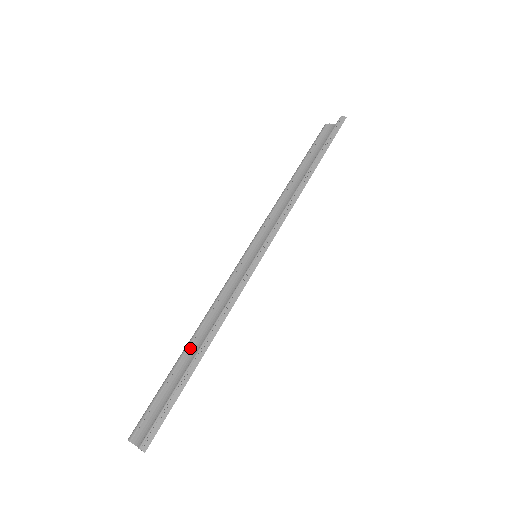
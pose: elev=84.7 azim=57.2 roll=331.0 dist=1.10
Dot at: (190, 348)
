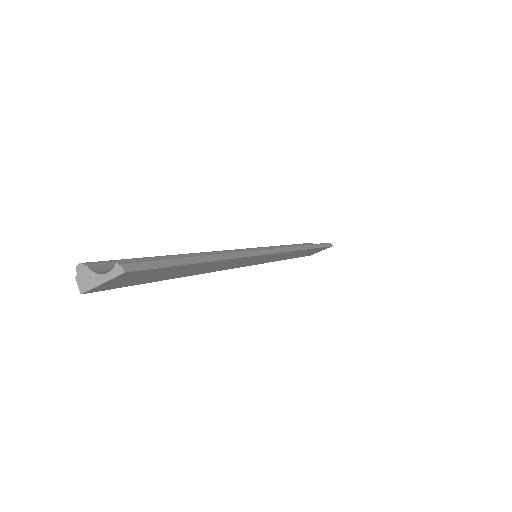
Dot at: occluded
